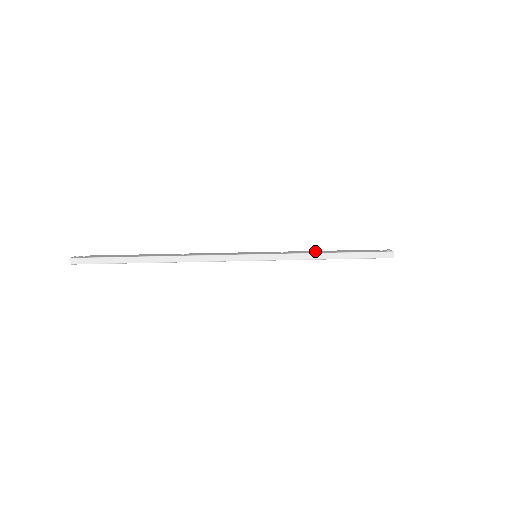
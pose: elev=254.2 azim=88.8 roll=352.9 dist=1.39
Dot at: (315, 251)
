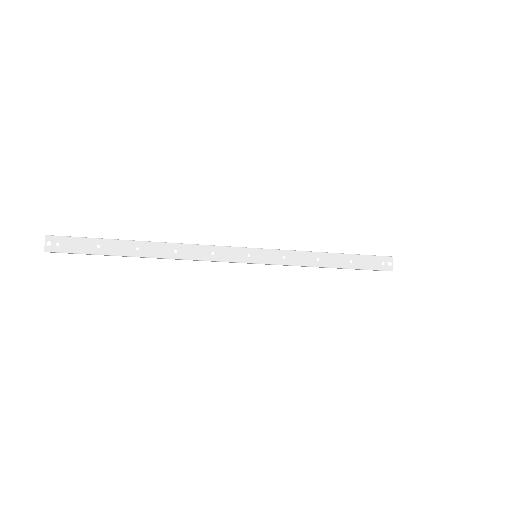
Dot at: (319, 256)
